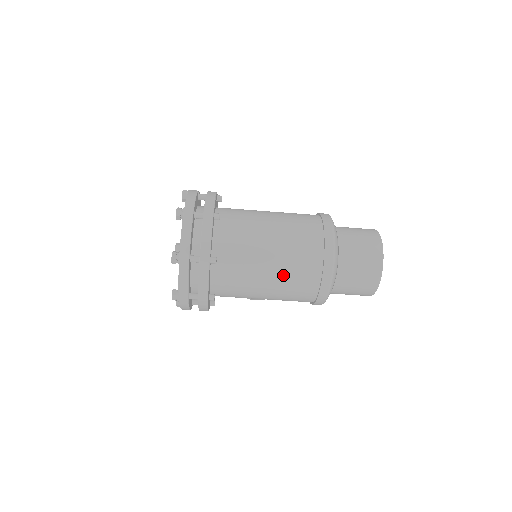
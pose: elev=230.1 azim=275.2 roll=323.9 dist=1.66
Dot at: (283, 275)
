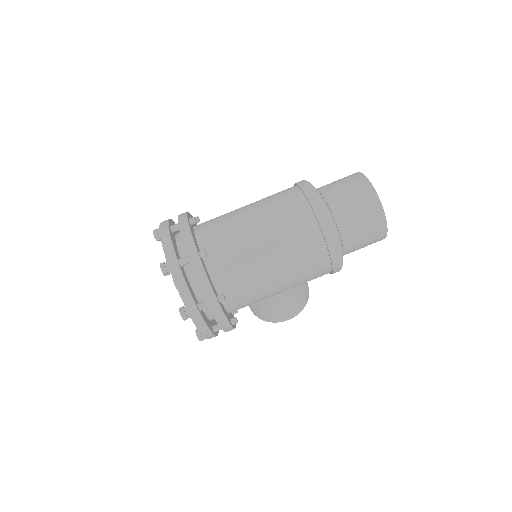
Dot at: (280, 240)
